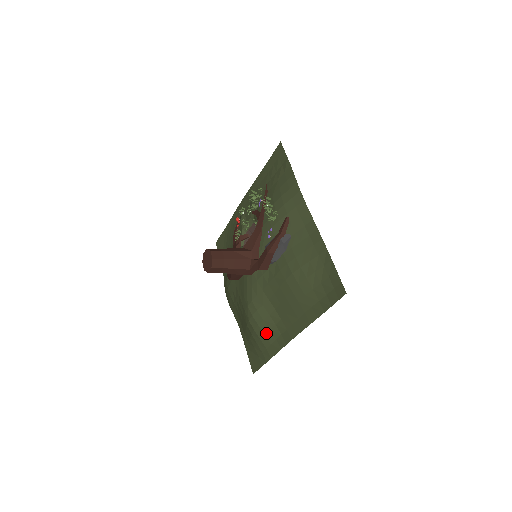
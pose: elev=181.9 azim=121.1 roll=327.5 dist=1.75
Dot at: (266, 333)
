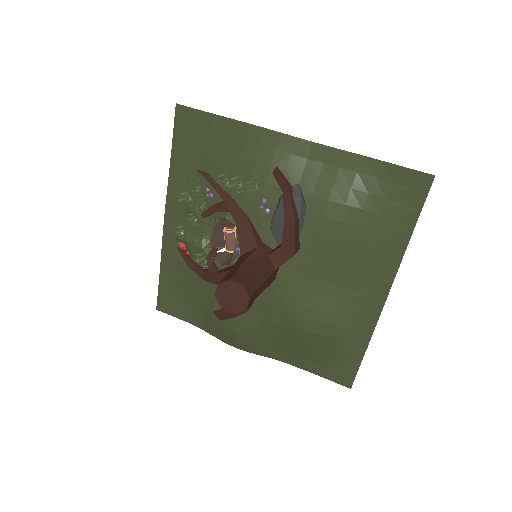
Dot at: (345, 324)
